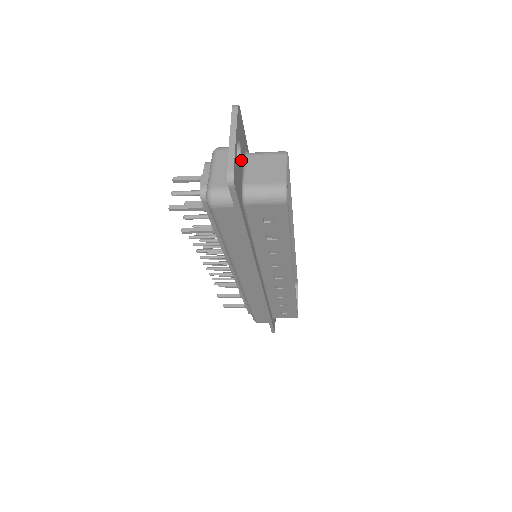
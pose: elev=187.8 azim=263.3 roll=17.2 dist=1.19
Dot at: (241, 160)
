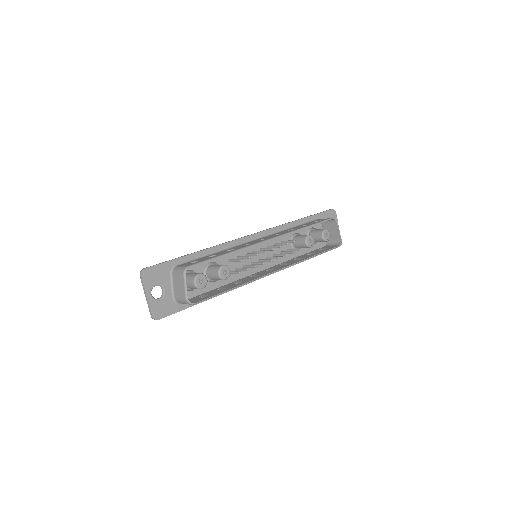
Dot at: (165, 288)
